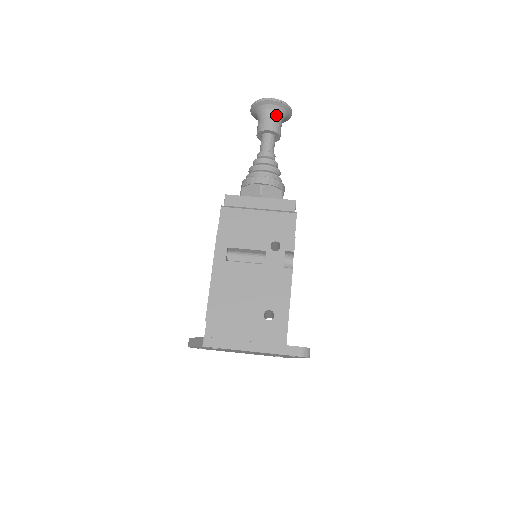
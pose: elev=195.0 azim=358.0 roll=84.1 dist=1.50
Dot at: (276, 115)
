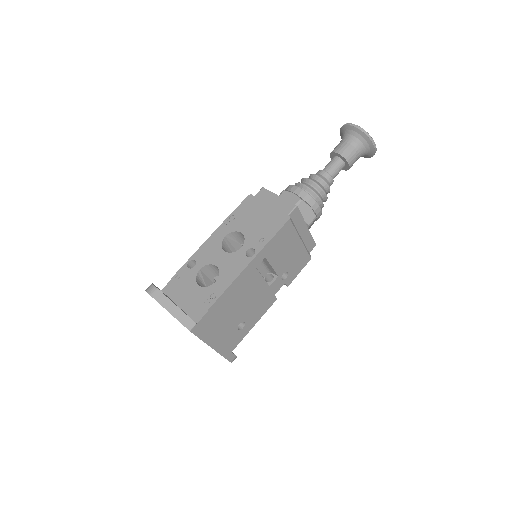
Dot at: (361, 156)
